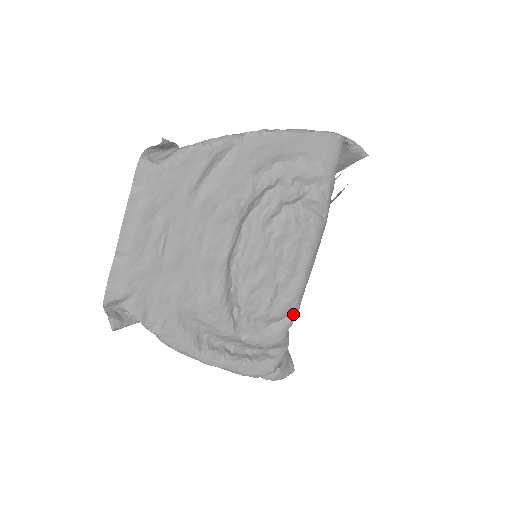
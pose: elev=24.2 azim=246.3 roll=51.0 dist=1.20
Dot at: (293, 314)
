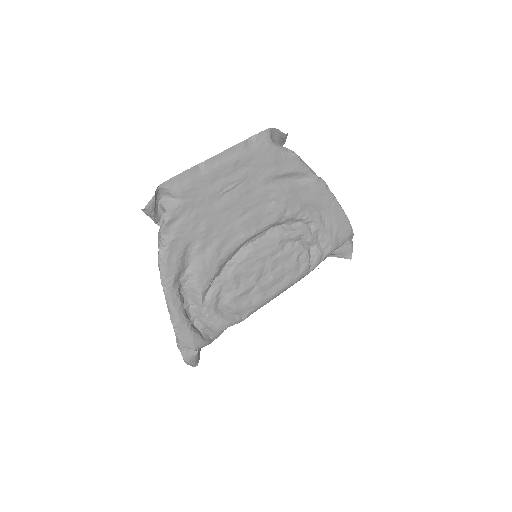
Dot at: (242, 318)
